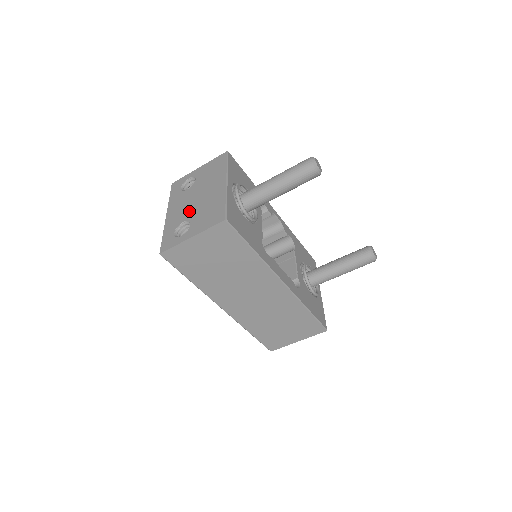
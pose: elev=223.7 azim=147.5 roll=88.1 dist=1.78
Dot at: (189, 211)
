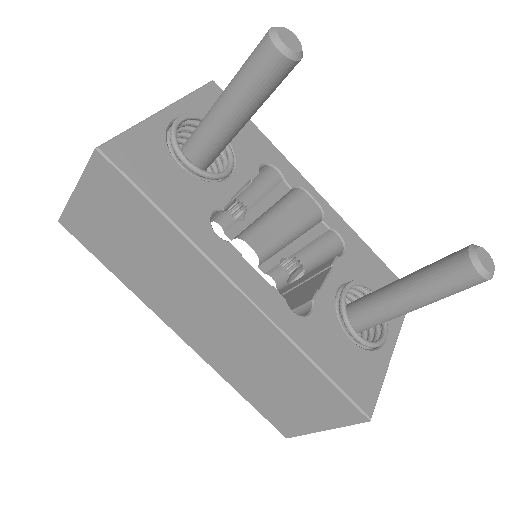
Dot at: occluded
